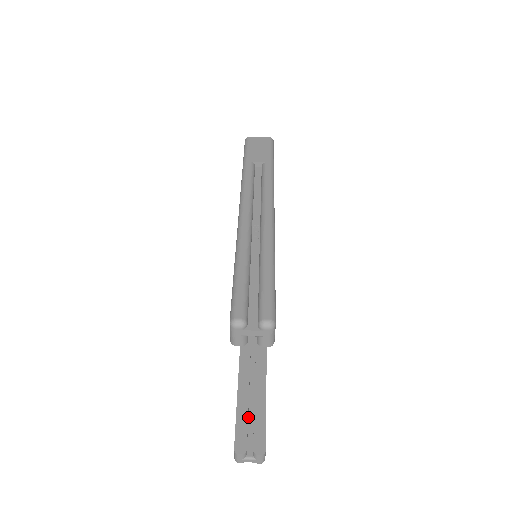
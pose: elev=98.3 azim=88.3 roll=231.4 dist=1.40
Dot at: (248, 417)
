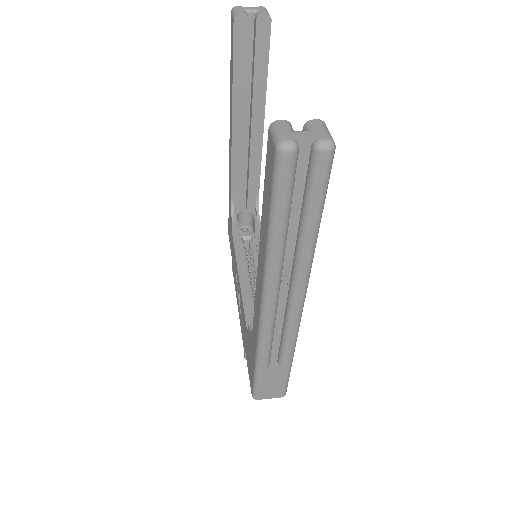
Dot at: occluded
